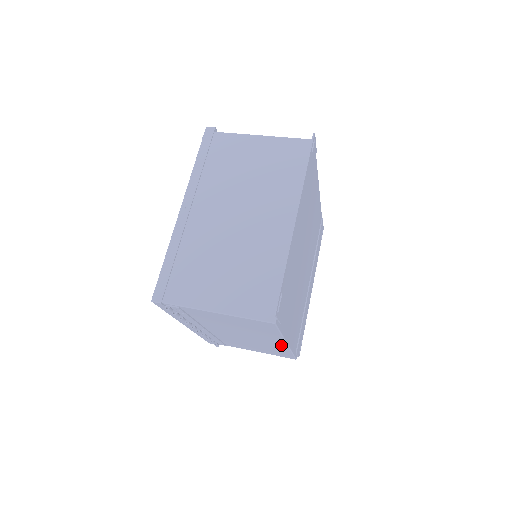
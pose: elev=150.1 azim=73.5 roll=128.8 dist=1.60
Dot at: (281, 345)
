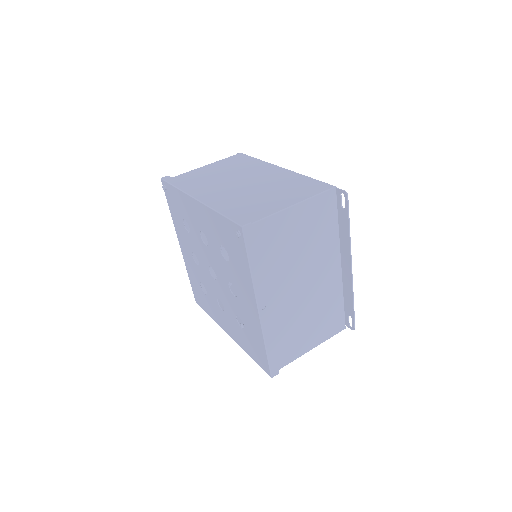
Dot at: occluded
